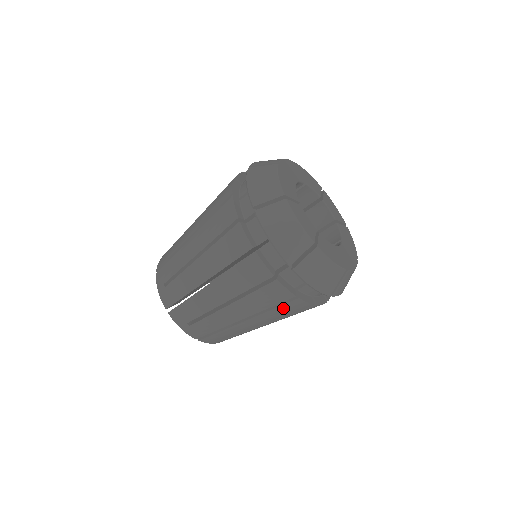
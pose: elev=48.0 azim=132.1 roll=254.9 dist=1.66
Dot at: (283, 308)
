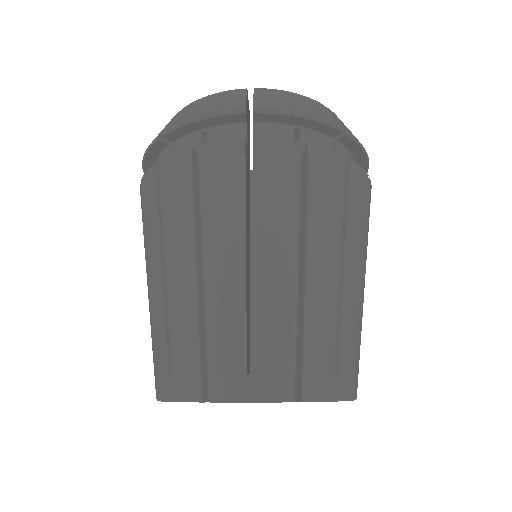
Dot at: (316, 186)
